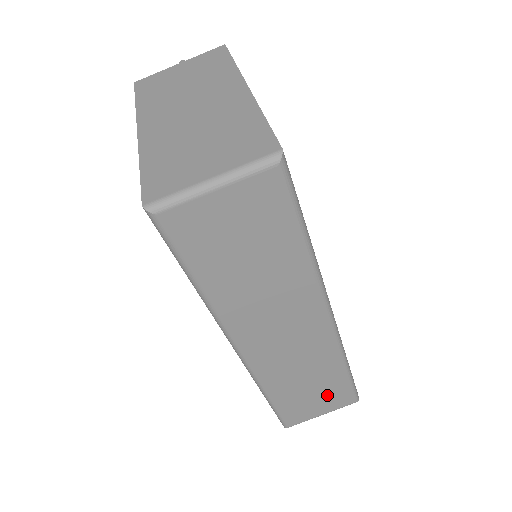
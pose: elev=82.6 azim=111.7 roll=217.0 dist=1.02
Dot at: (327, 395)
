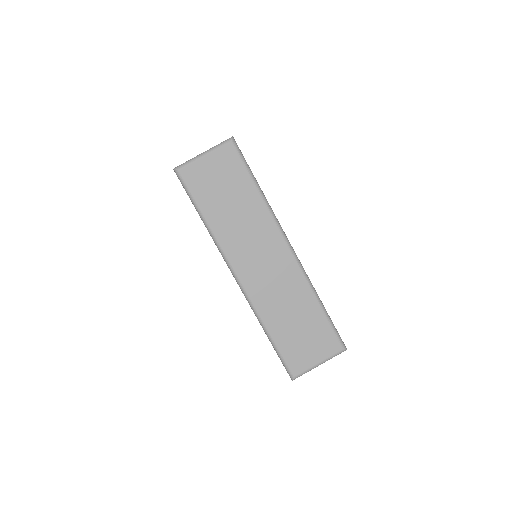
Dot at: (315, 336)
